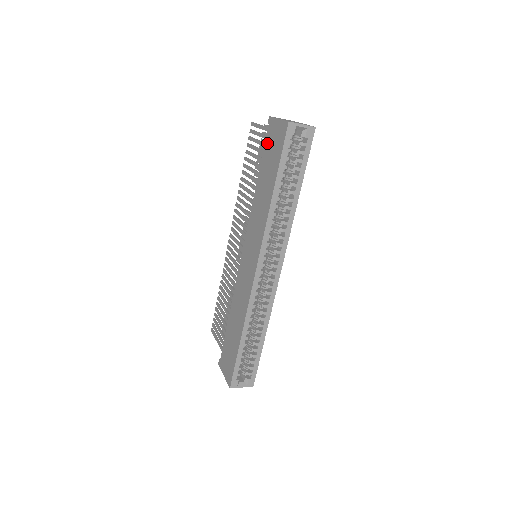
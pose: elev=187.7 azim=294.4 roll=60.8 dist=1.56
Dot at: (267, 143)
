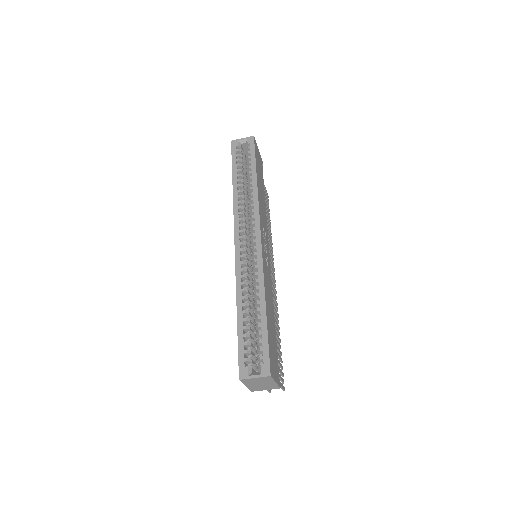
Dot at: occluded
